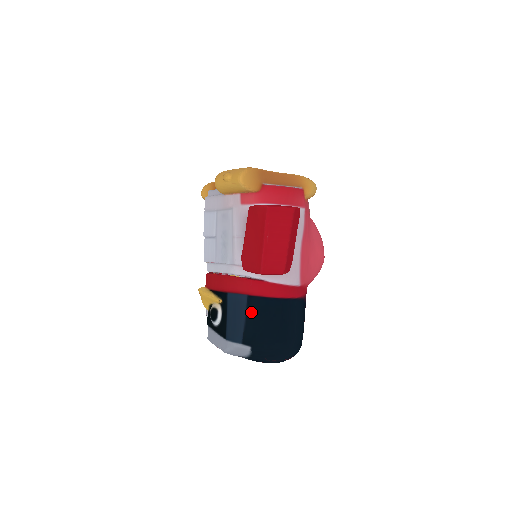
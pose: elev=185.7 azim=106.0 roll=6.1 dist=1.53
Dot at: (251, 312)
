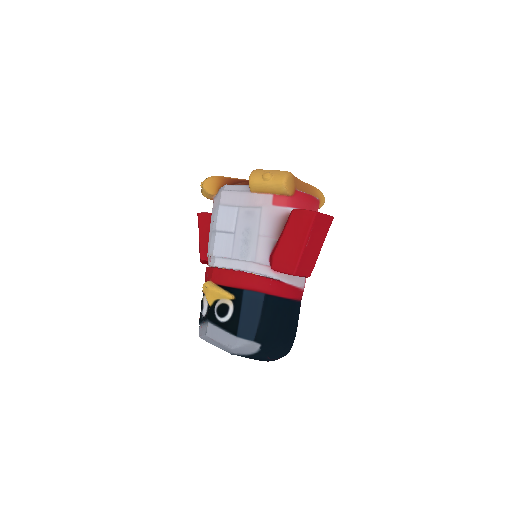
Dot at: (266, 310)
